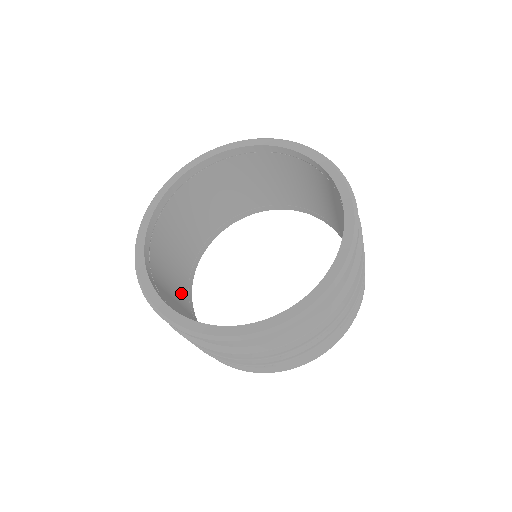
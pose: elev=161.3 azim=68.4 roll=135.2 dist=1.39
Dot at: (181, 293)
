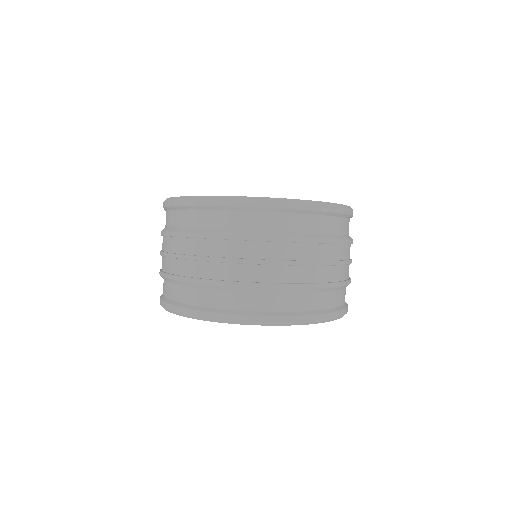
Dot at: occluded
